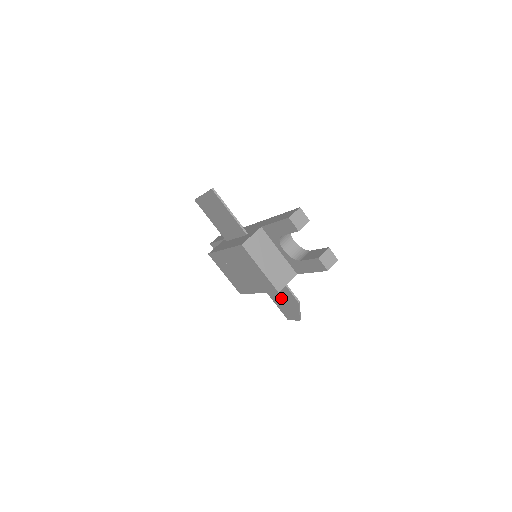
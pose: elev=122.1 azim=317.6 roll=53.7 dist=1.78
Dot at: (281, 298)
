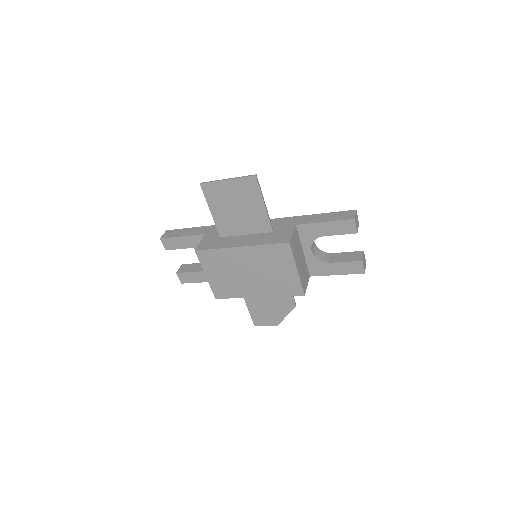
Dot at: (267, 302)
